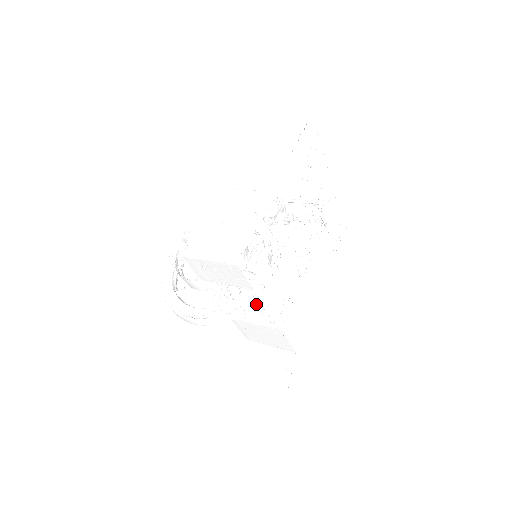
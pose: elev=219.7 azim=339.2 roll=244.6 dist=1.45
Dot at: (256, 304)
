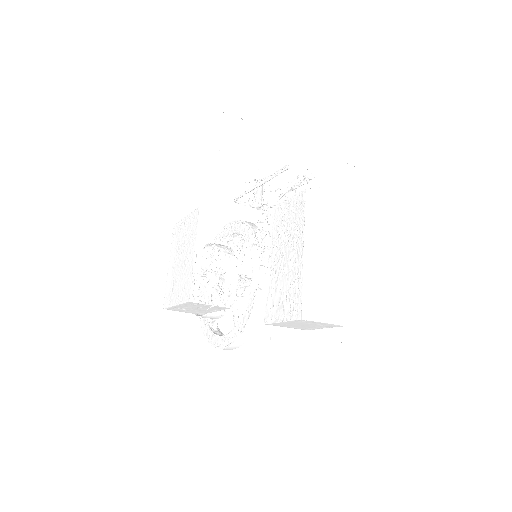
Dot at: (262, 309)
